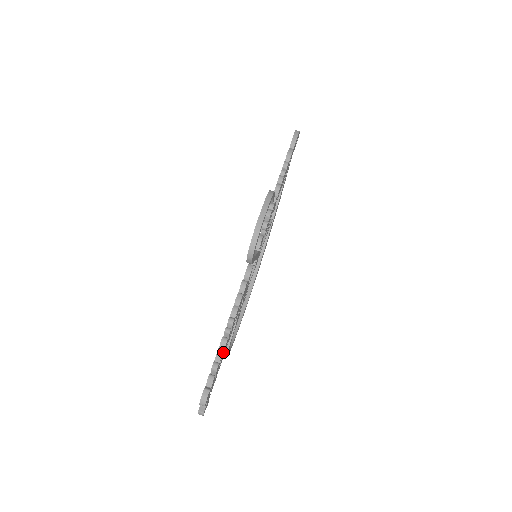
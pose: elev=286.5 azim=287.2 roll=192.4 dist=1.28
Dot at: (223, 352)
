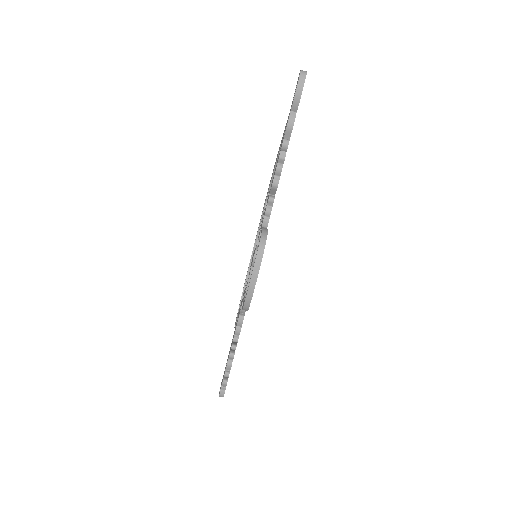
Dot at: occluded
